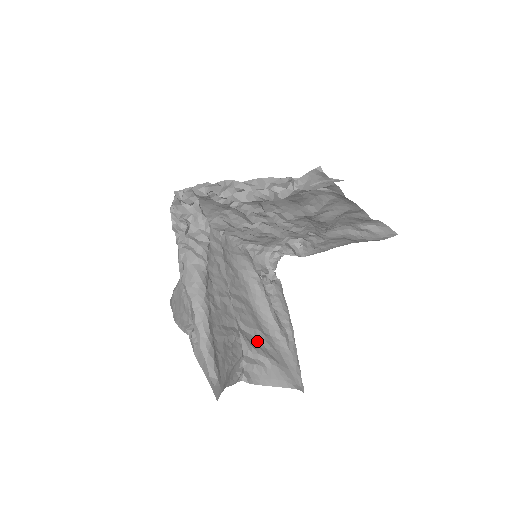
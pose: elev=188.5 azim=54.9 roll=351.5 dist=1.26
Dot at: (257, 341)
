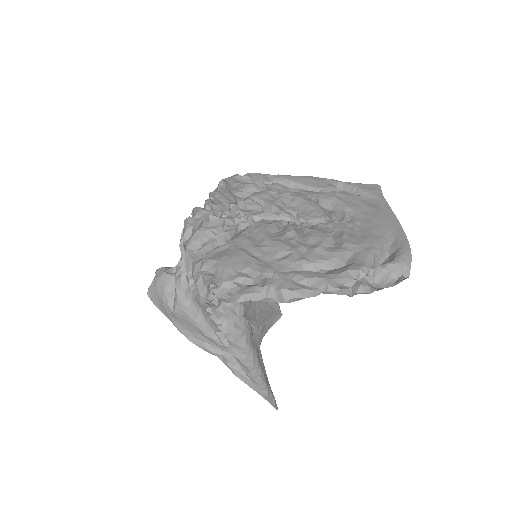
Dot at: (254, 310)
